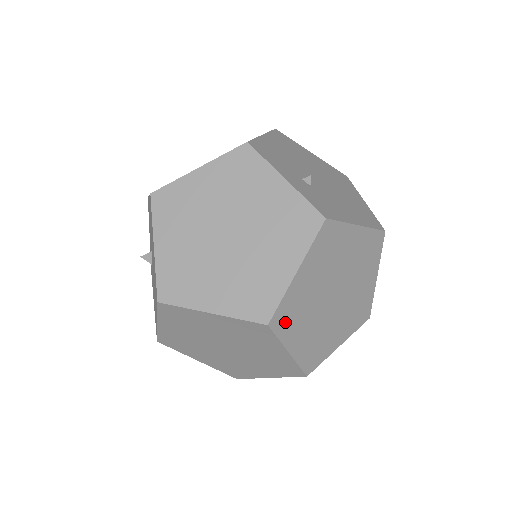
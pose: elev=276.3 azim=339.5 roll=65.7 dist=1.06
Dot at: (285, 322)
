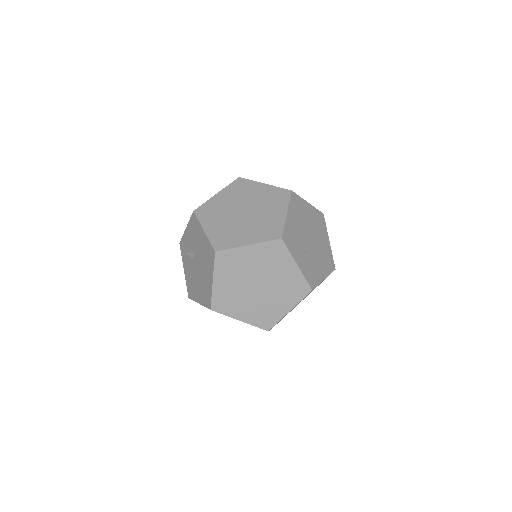
Dot at: occluded
